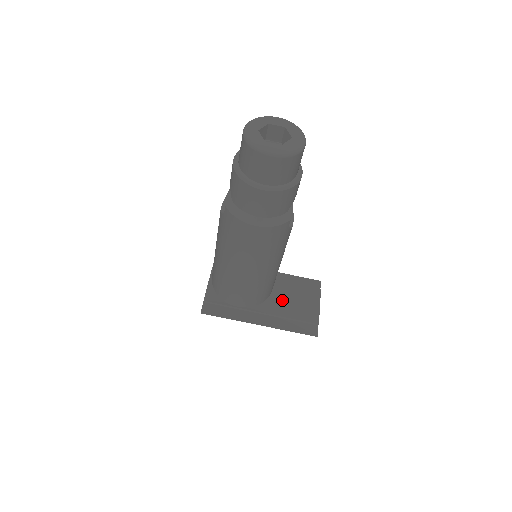
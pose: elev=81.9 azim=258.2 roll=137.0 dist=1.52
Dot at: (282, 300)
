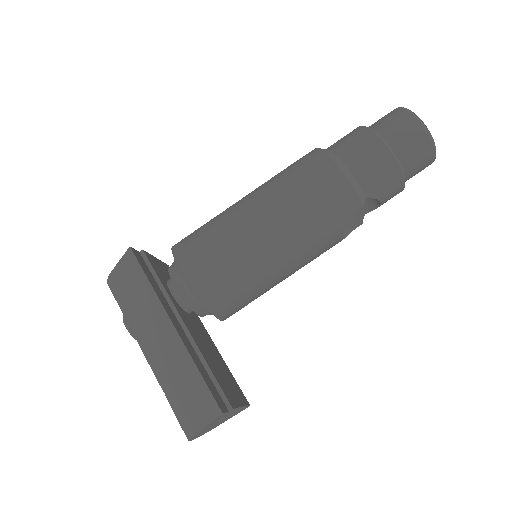
Dot at: (210, 351)
